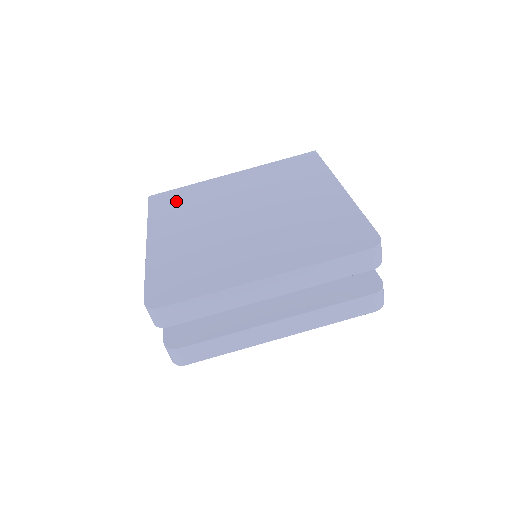
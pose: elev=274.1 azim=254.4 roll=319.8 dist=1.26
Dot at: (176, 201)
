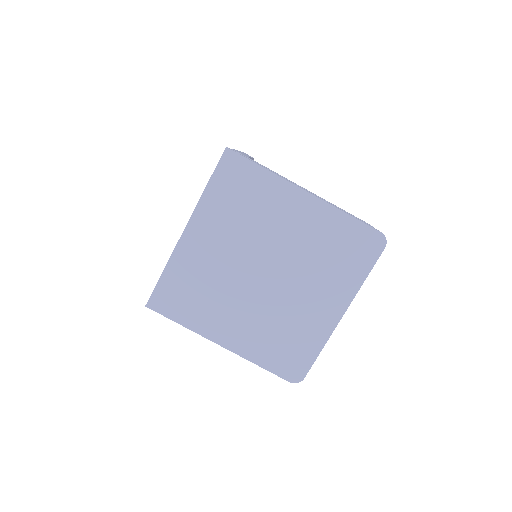
Dot at: (182, 296)
